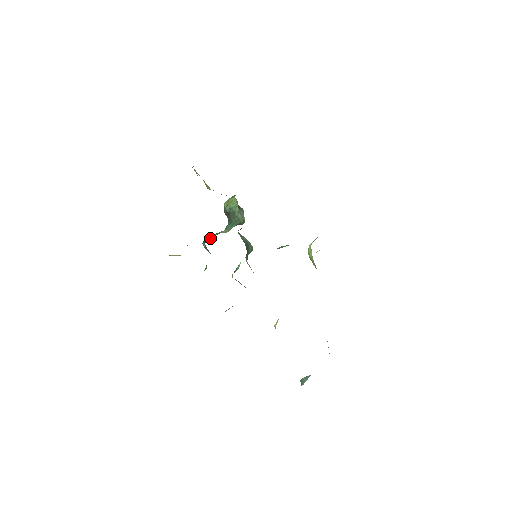
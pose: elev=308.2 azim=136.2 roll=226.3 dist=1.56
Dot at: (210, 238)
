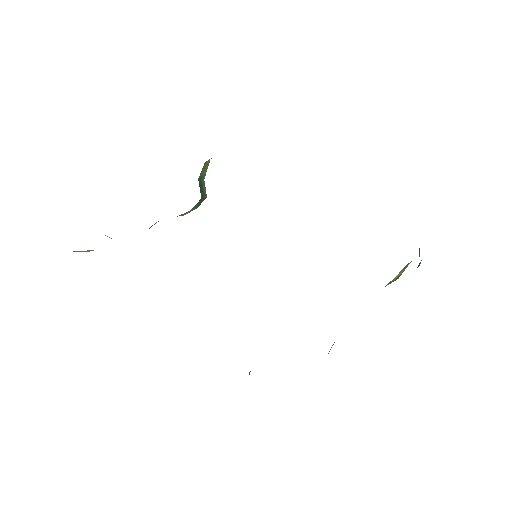
Dot at: occluded
